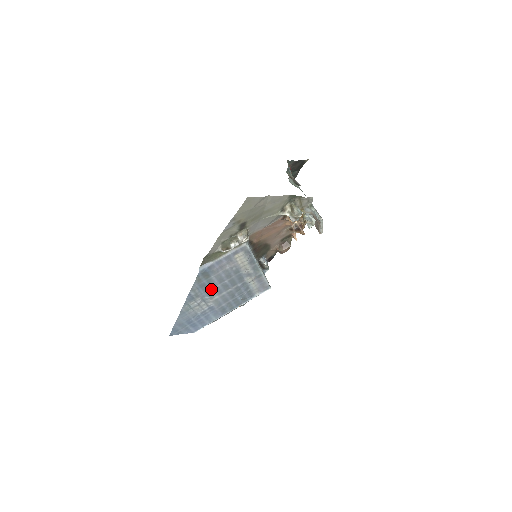
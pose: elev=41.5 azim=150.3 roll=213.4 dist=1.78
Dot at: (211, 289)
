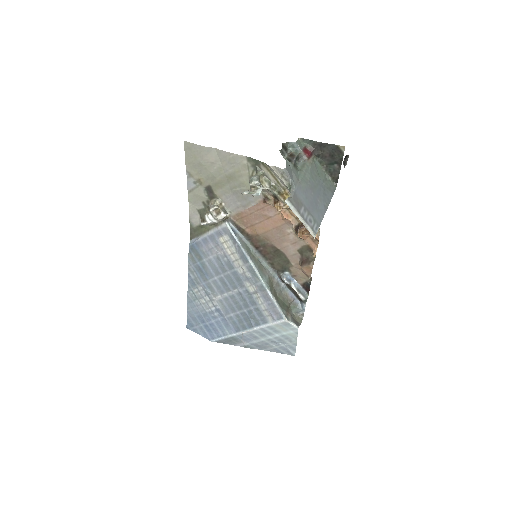
Dot at: (209, 280)
